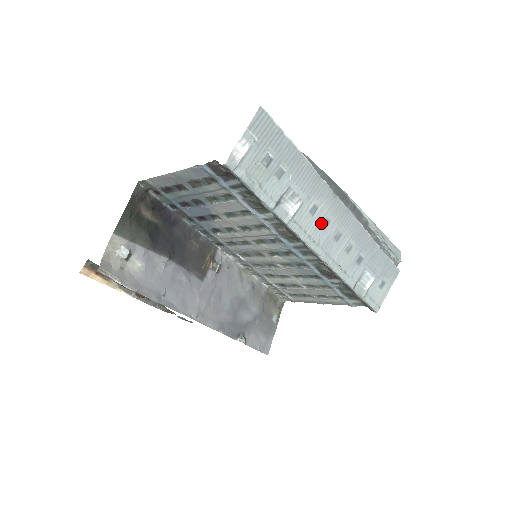
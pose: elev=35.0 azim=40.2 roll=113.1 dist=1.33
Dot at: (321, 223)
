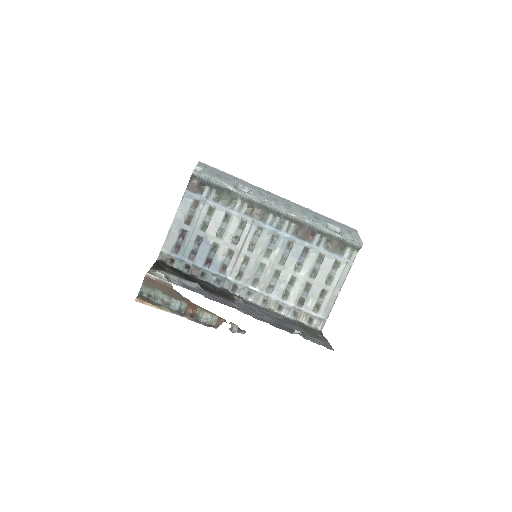
Dot at: (272, 199)
